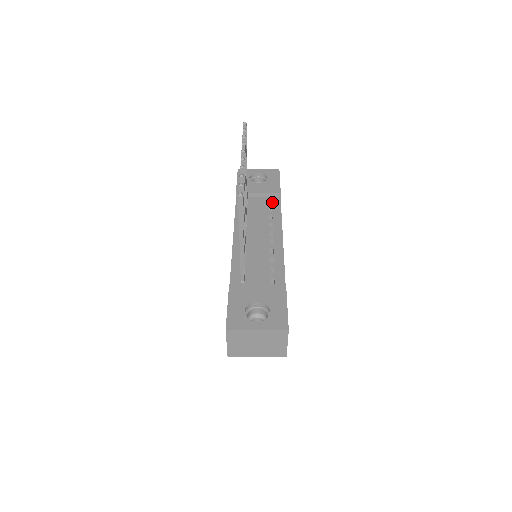
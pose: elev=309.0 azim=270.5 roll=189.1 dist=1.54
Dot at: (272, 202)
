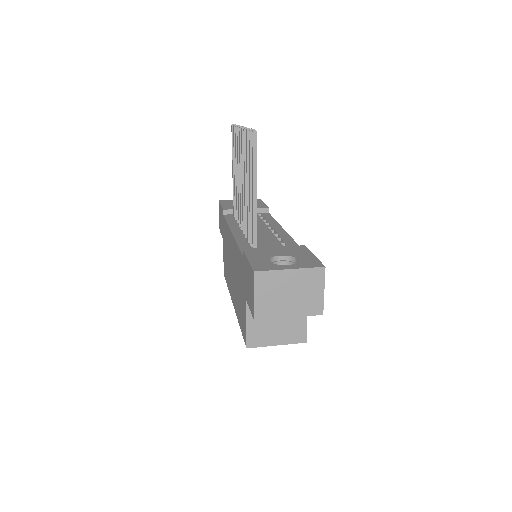
Dot at: (262, 215)
